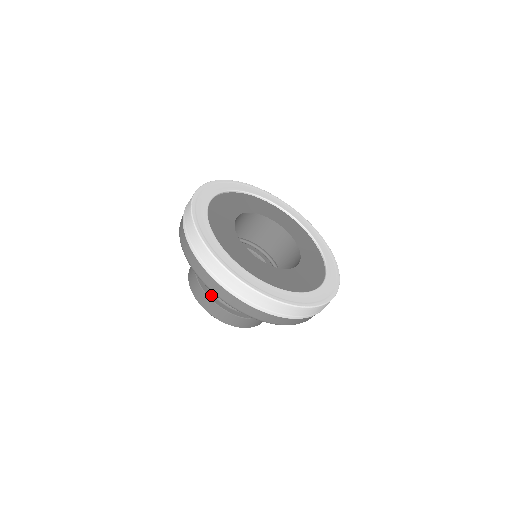
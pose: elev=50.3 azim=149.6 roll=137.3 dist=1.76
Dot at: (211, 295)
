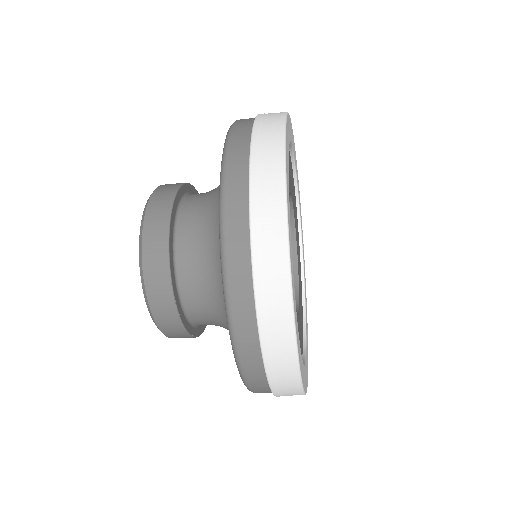
Dot at: (176, 288)
